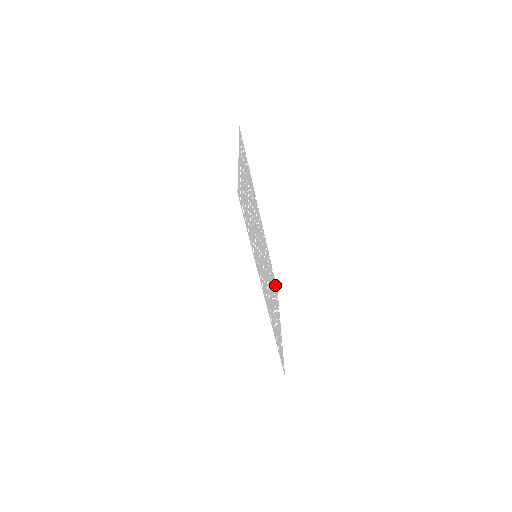
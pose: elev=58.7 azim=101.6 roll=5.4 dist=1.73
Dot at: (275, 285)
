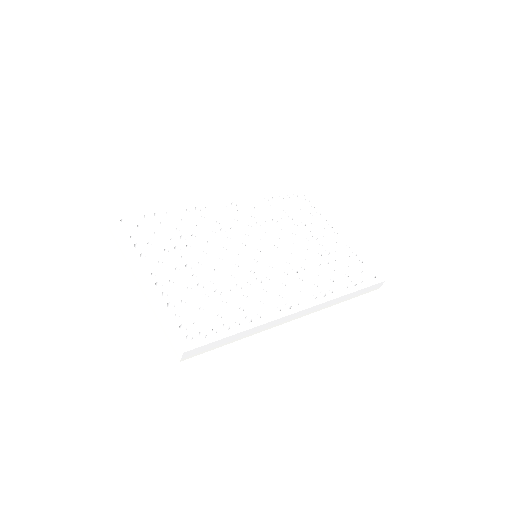
Dot at: (297, 198)
